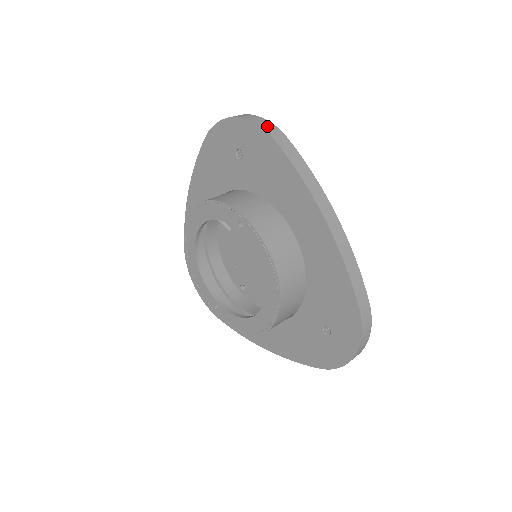
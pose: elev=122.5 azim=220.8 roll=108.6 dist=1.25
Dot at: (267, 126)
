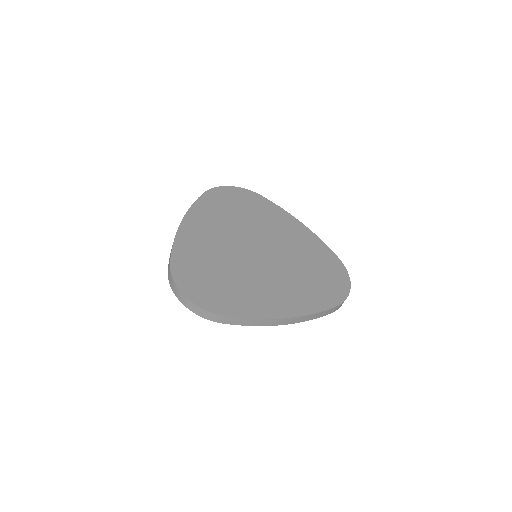
Dot at: (209, 317)
